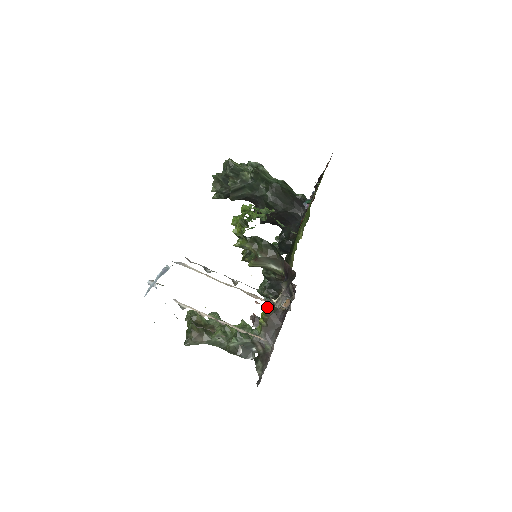
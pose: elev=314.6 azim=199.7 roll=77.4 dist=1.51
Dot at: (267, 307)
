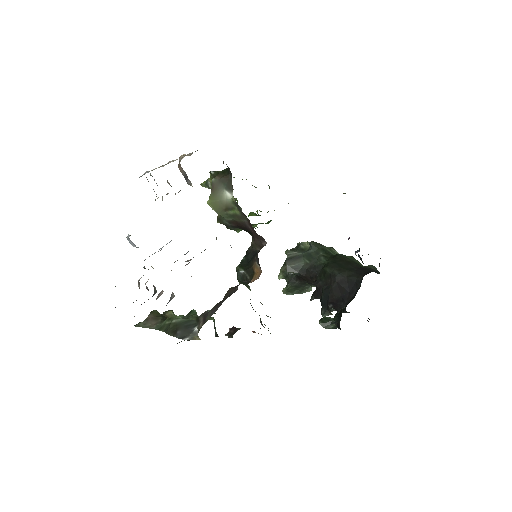
Dot at: occluded
